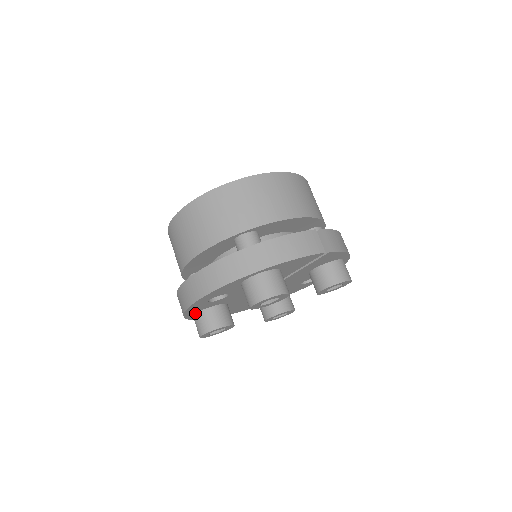
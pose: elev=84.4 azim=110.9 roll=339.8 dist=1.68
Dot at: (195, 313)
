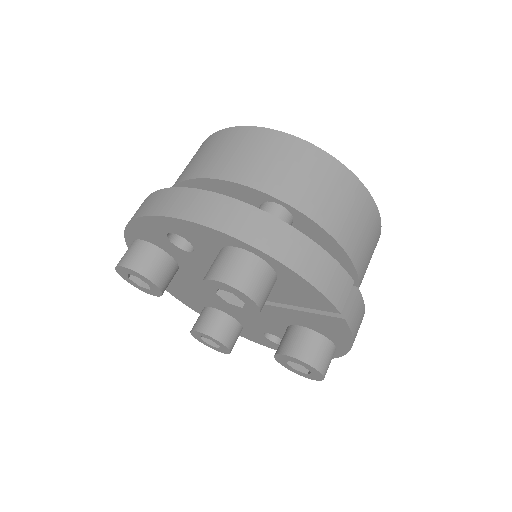
Dot at: (139, 239)
